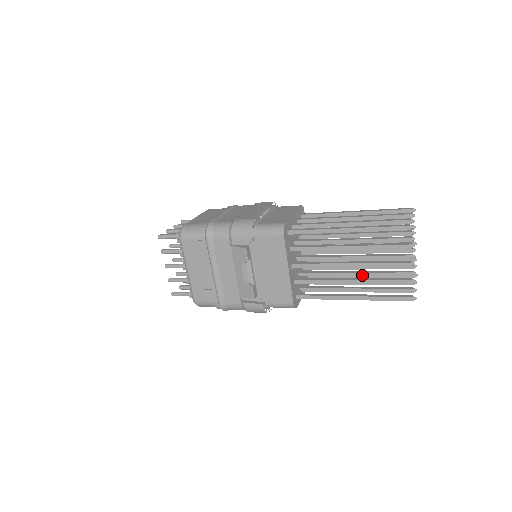
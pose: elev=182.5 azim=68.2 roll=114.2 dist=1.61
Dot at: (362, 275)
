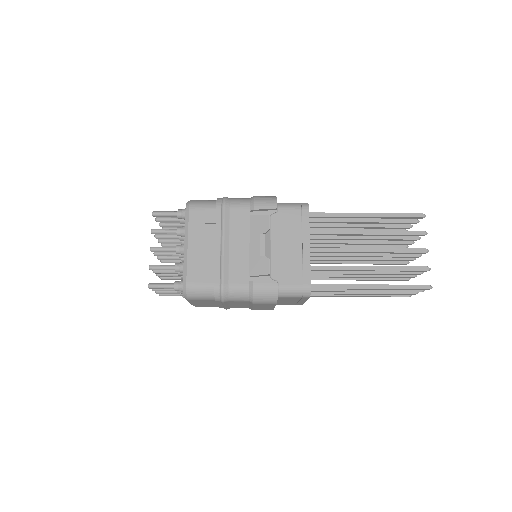
Dot at: (373, 272)
